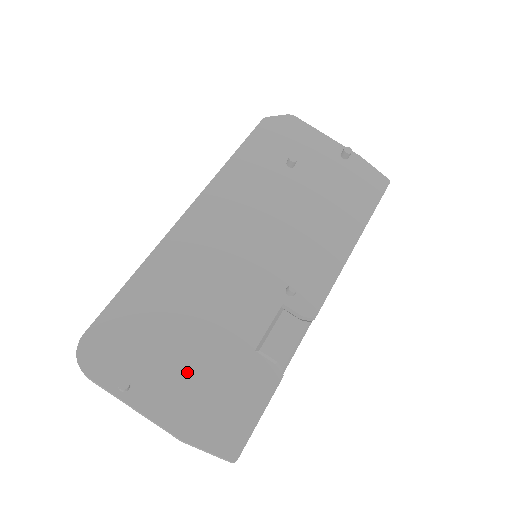
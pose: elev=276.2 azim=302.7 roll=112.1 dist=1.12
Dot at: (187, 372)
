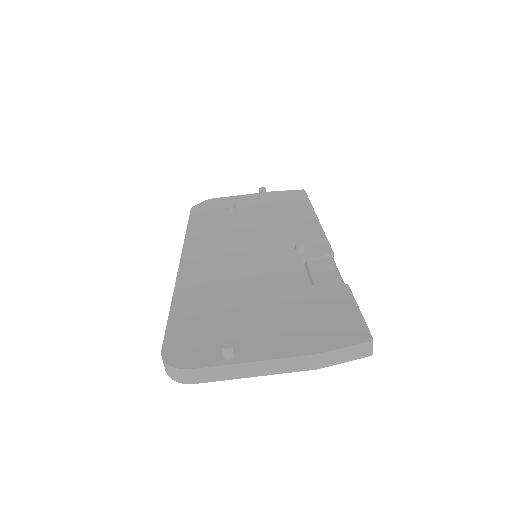
Dot at: (273, 321)
